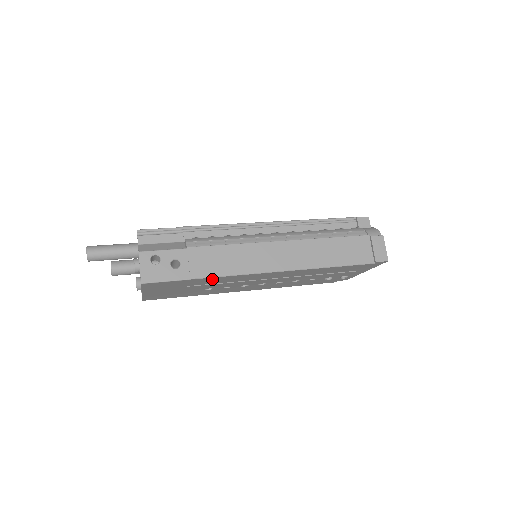
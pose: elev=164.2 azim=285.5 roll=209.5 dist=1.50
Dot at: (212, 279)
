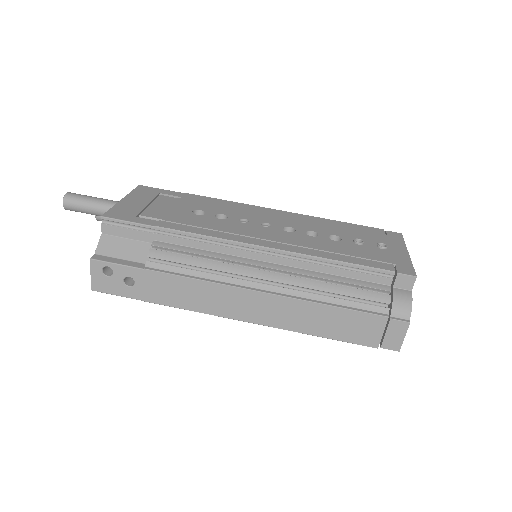
Dot at: occluded
